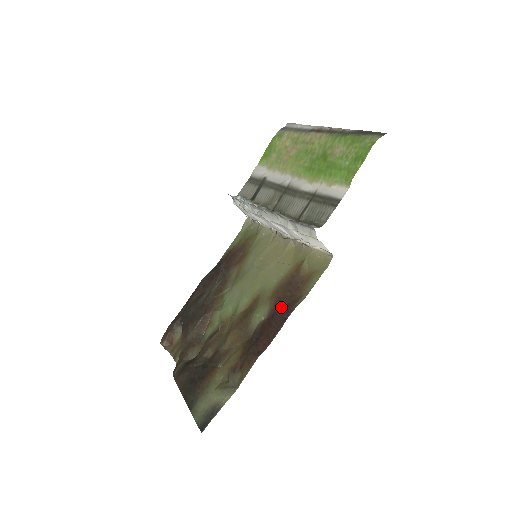
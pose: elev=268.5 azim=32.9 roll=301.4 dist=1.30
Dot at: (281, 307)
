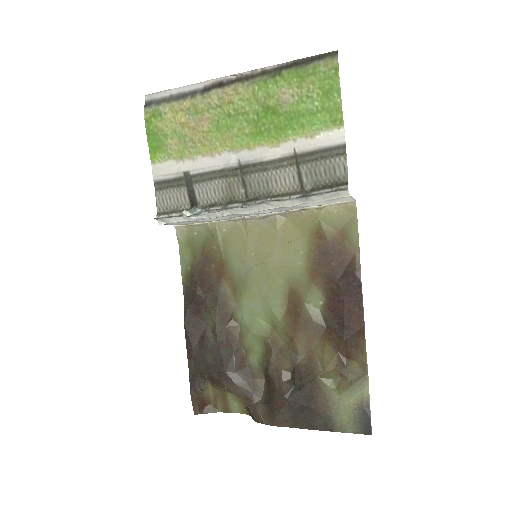
Dot at: (339, 280)
